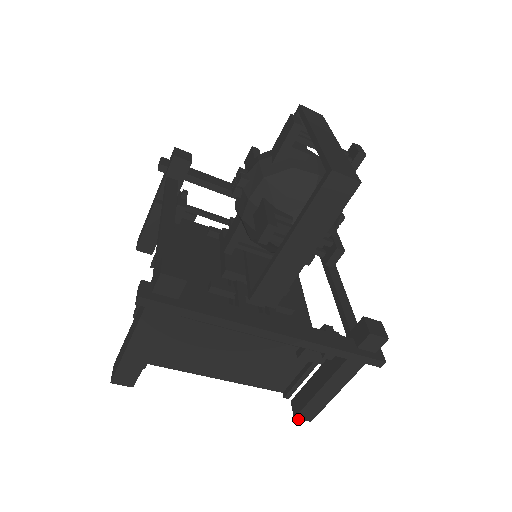
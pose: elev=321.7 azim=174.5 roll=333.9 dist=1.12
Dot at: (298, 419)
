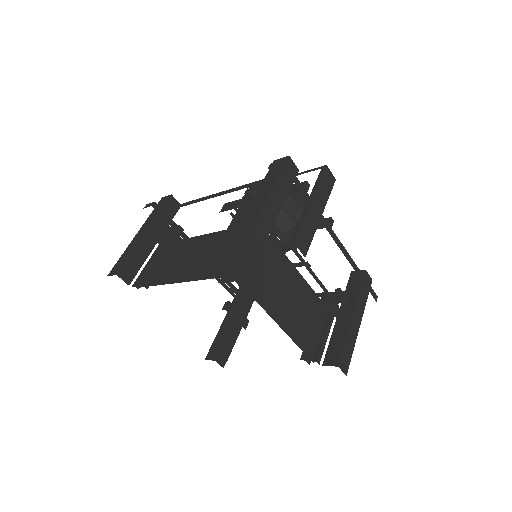
Dot at: occluded
